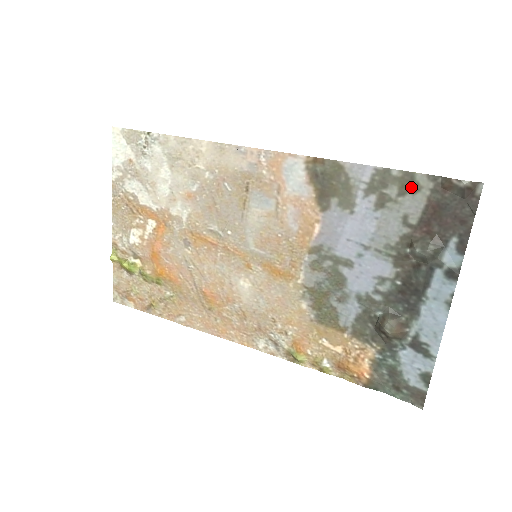
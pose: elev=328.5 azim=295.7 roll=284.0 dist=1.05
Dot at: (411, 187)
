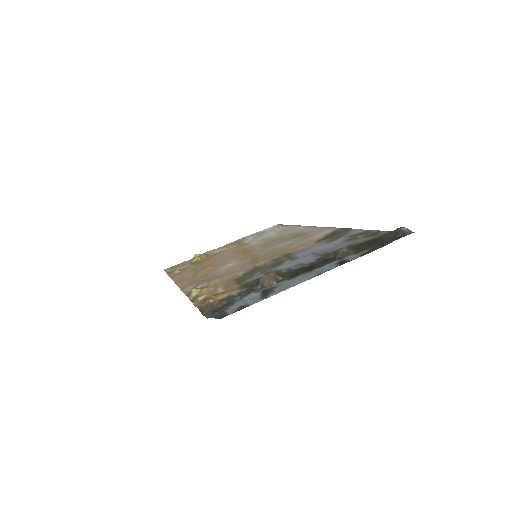
Dot at: (374, 235)
